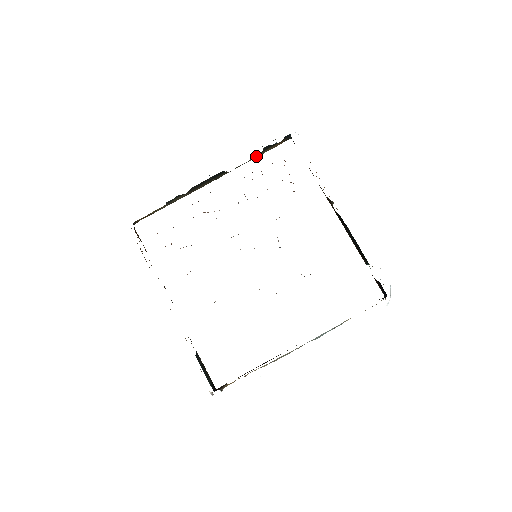
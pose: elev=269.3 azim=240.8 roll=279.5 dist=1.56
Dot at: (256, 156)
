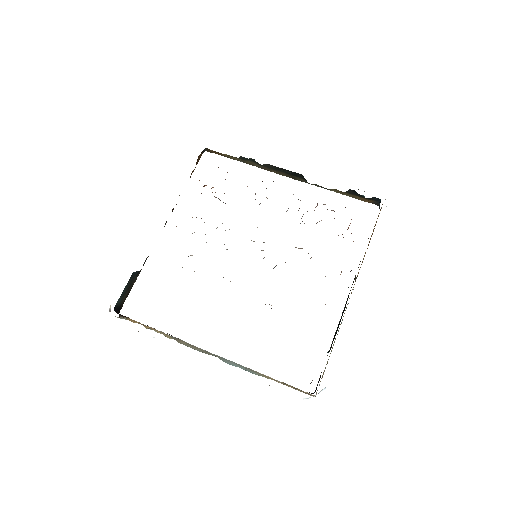
Dot at: (339, 191)
